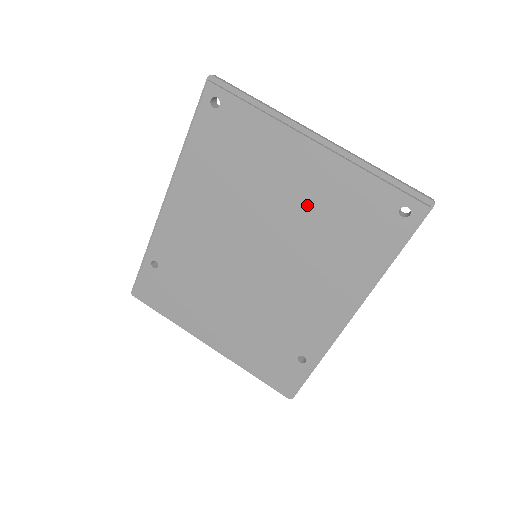
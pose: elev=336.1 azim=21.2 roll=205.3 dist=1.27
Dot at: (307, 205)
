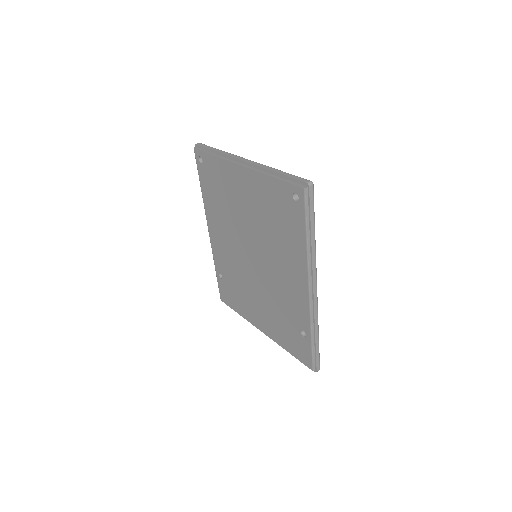
Dot at: (256, 210)
